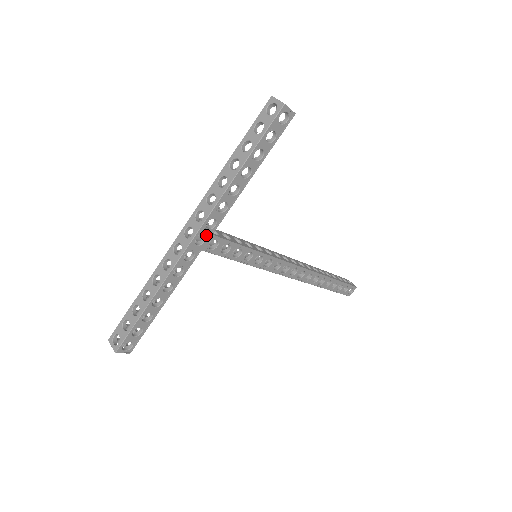
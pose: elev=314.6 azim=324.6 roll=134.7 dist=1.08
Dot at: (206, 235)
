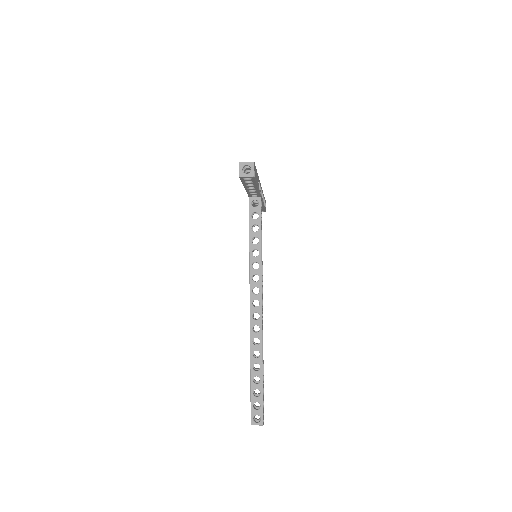
Dot at: (261, 195)
